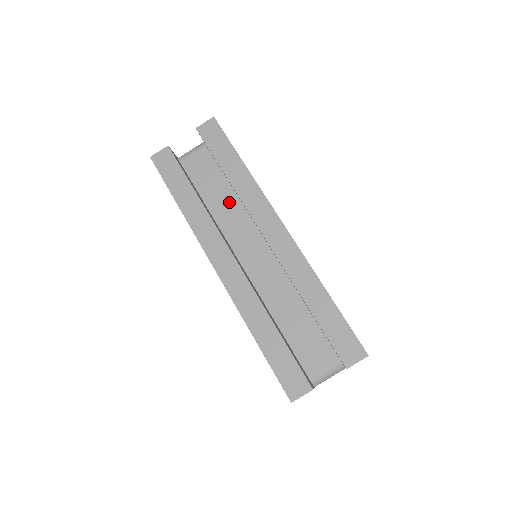
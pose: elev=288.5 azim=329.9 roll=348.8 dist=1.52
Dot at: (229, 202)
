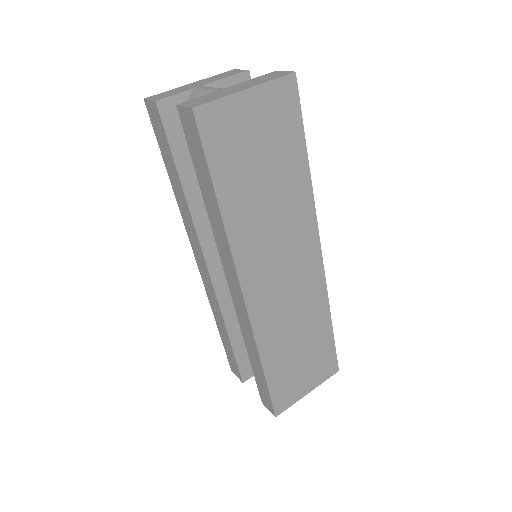
Dot at: occluded
